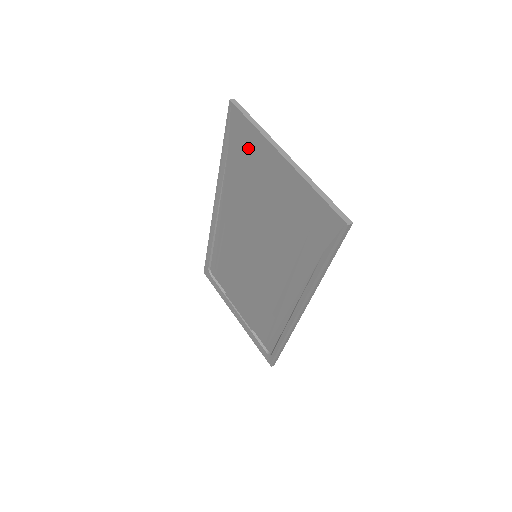
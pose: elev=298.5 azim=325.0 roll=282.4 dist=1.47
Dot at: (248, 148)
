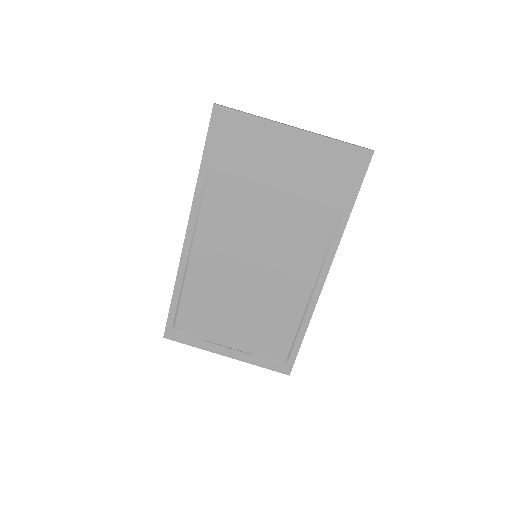
Dot at: (243, 141)
